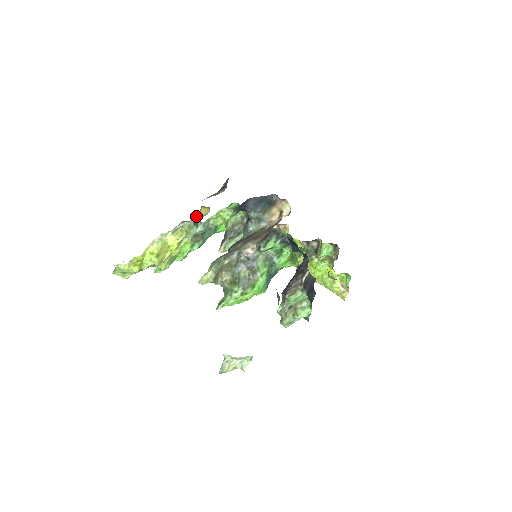
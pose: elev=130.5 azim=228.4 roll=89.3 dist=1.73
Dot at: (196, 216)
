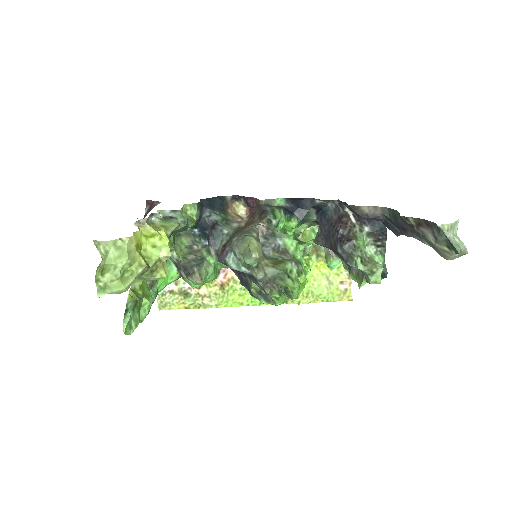
Dot at: occluded
